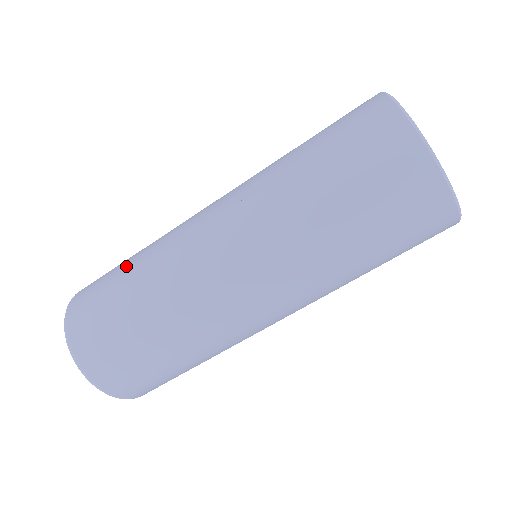
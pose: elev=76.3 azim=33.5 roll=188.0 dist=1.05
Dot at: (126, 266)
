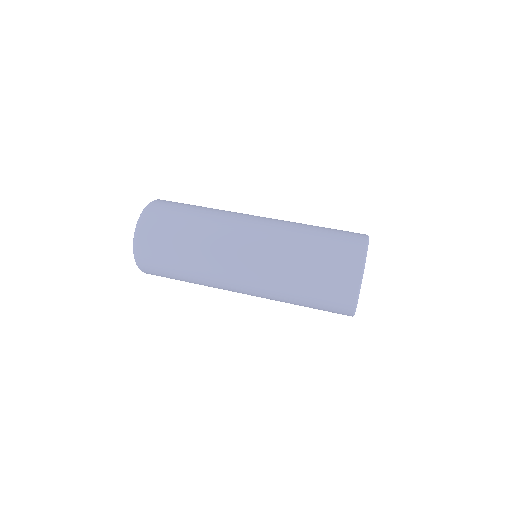
Dot at: occluded
